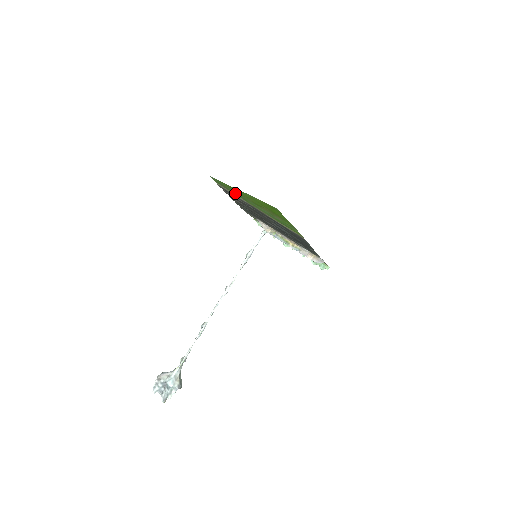
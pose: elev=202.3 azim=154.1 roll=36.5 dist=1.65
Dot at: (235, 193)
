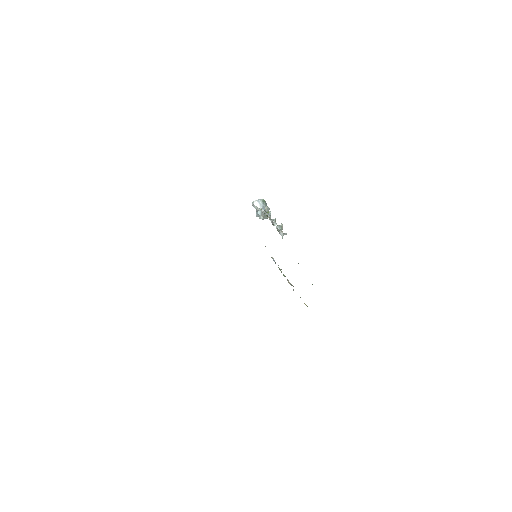
Dot at: occluded
